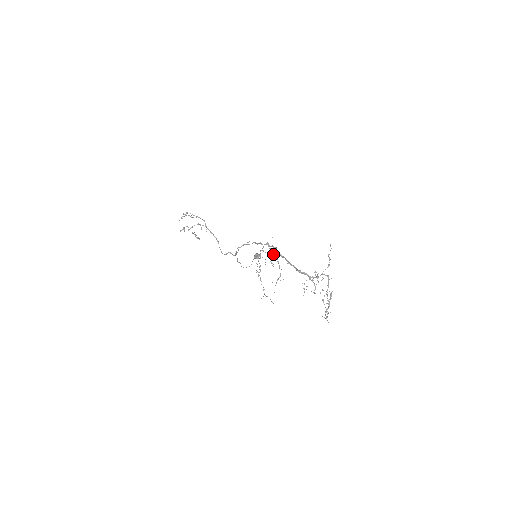
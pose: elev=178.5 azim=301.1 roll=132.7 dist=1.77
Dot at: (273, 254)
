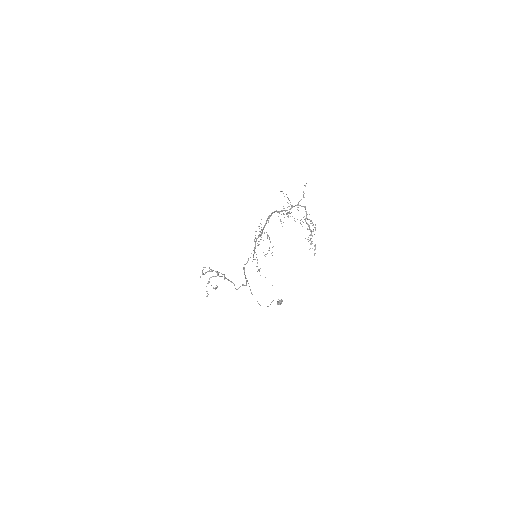
Dot at: occluded
